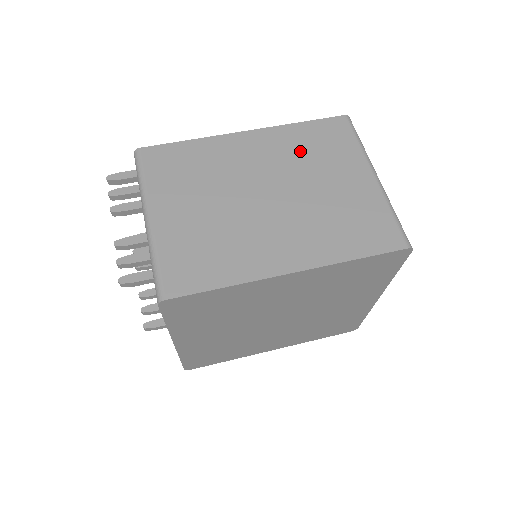
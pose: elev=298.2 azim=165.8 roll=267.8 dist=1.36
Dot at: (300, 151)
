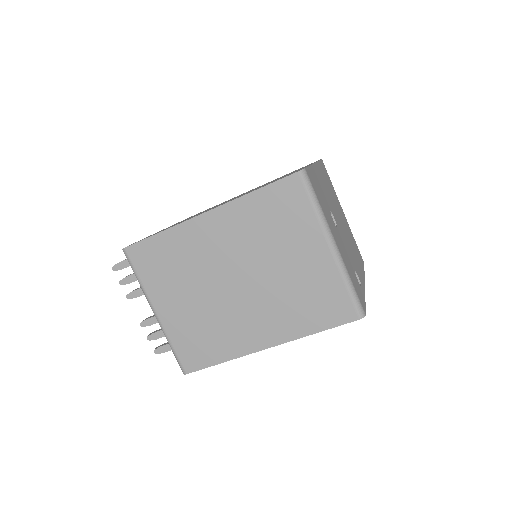
Dot at: (258, 229)
